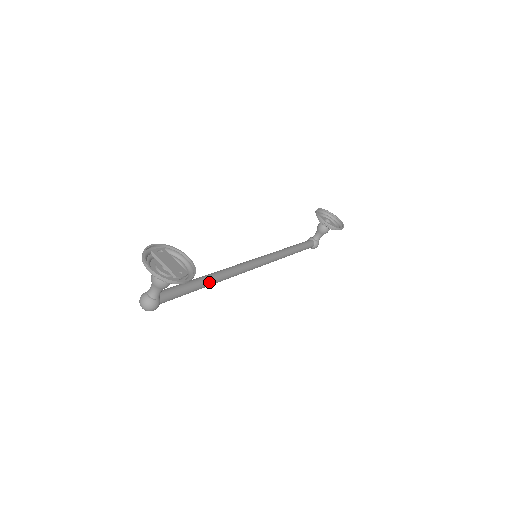
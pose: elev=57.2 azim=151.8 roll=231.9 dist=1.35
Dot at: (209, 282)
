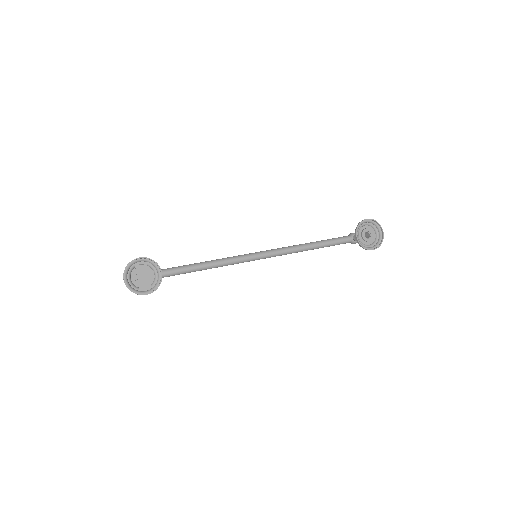
Dot at: (198, 270)
